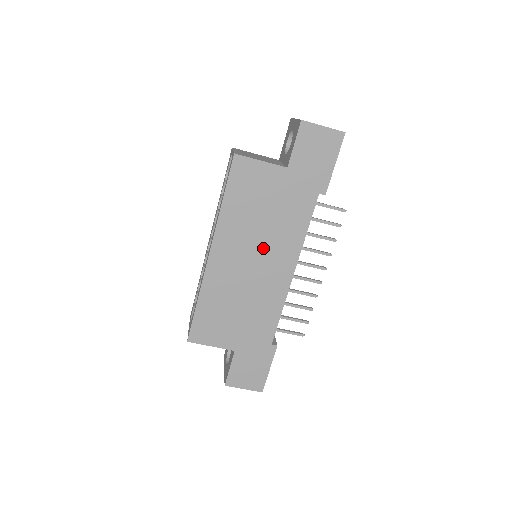
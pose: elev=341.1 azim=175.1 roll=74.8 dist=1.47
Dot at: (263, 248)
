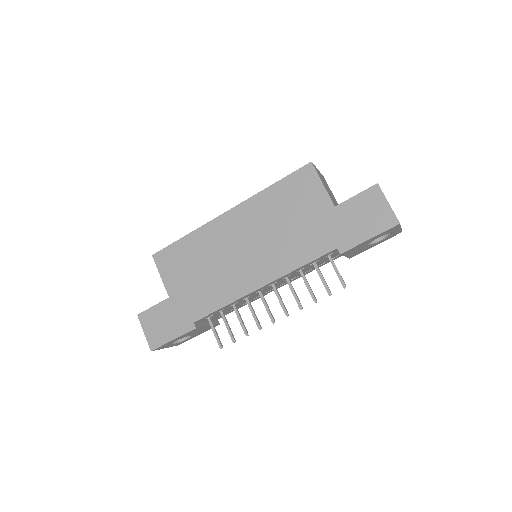
Dot at: (262, 245)
